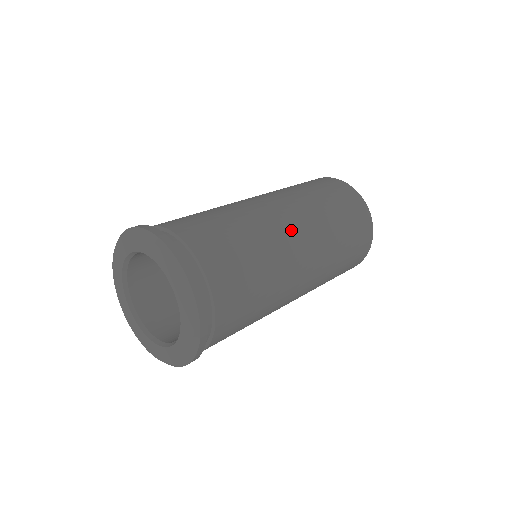
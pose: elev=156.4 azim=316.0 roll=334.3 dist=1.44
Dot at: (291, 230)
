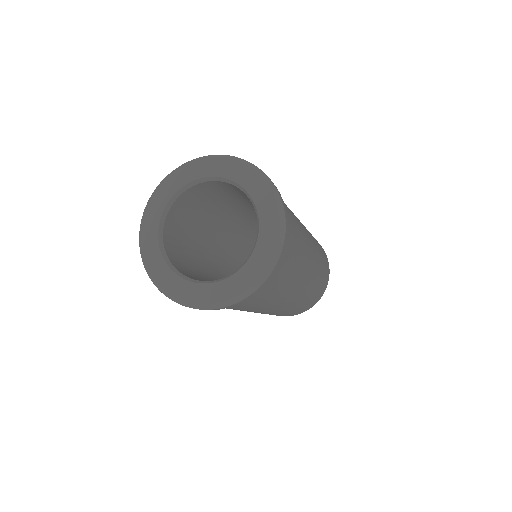
Dot at: occluded
